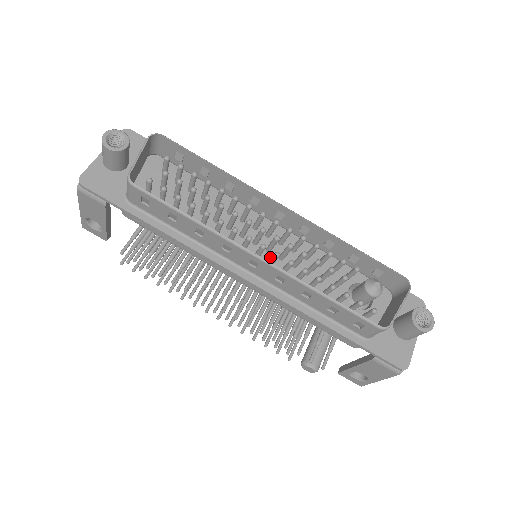
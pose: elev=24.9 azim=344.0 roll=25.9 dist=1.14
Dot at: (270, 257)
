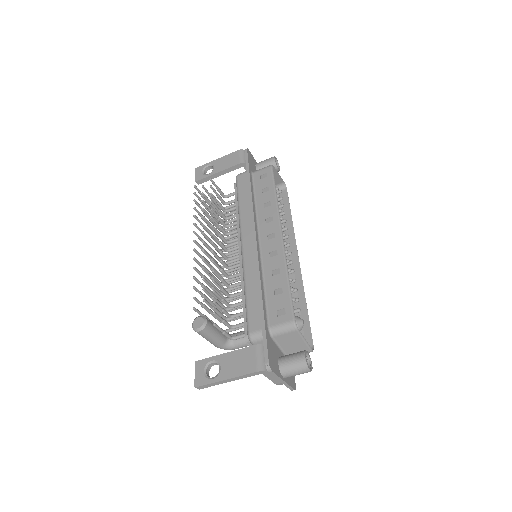
Dot at: occluded
